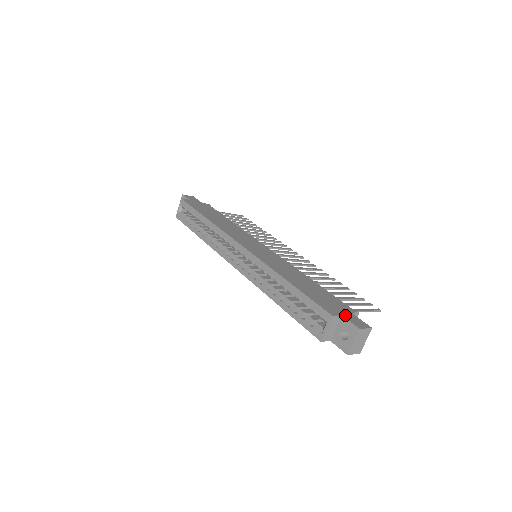
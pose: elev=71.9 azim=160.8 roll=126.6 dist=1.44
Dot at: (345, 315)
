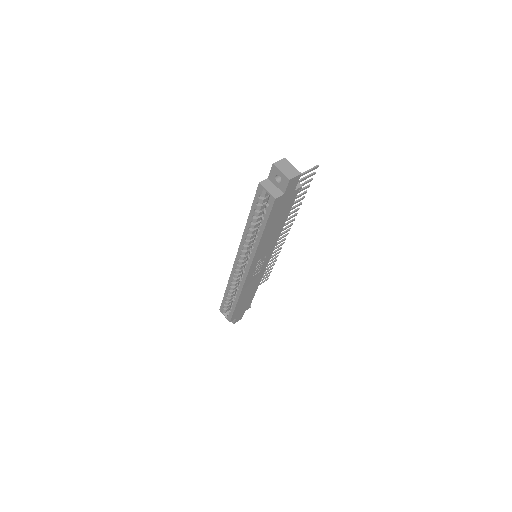
Dot at: (270, 177)
